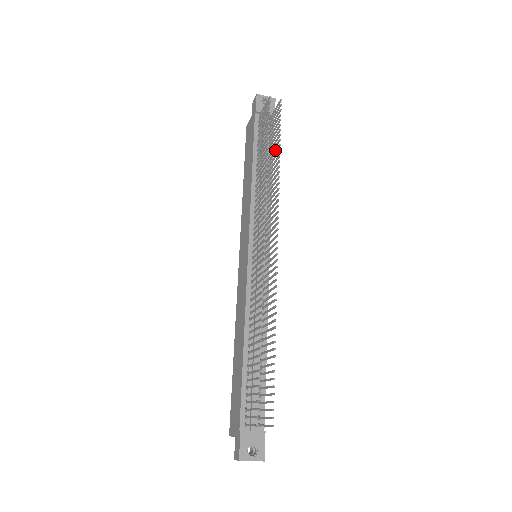
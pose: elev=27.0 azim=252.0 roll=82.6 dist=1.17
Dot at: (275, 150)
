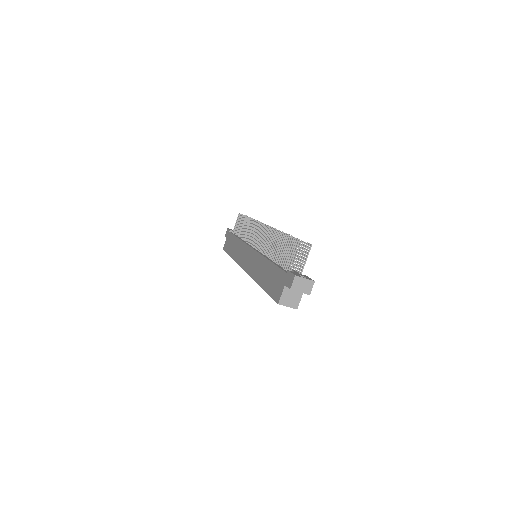
Dot at: occluded
